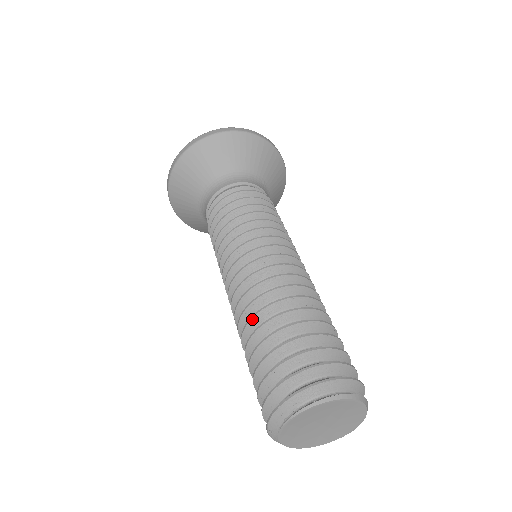
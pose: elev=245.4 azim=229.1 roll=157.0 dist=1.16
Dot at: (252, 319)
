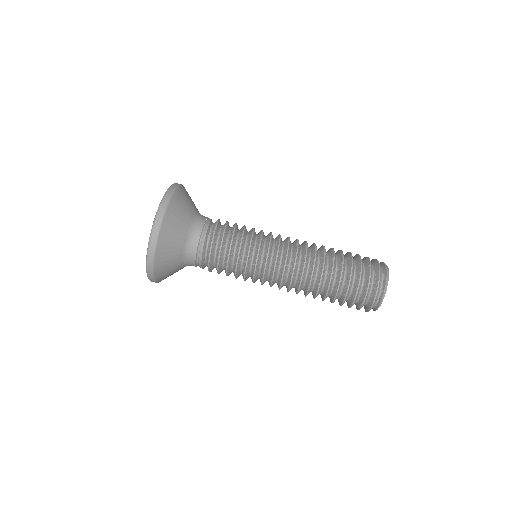
Dot at: occluded
